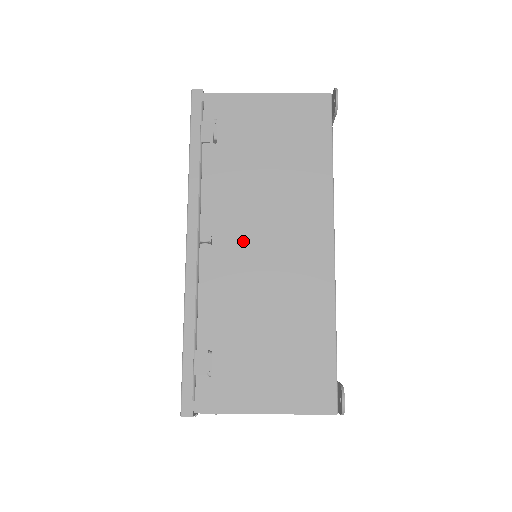
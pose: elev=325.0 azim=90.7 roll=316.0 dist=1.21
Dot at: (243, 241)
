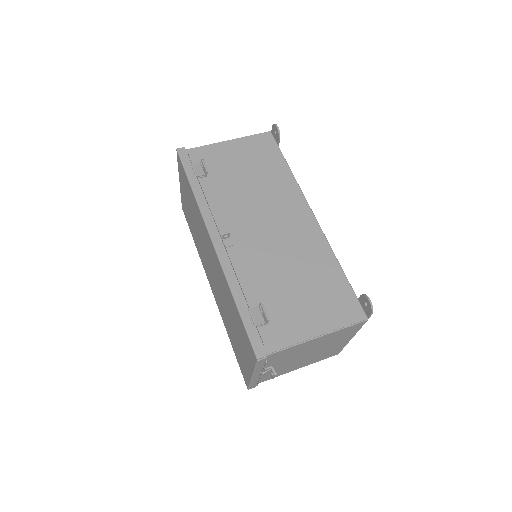
Dot at: (251, 229)
